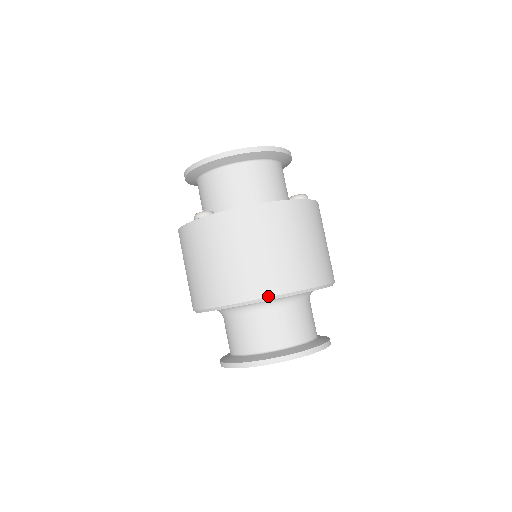
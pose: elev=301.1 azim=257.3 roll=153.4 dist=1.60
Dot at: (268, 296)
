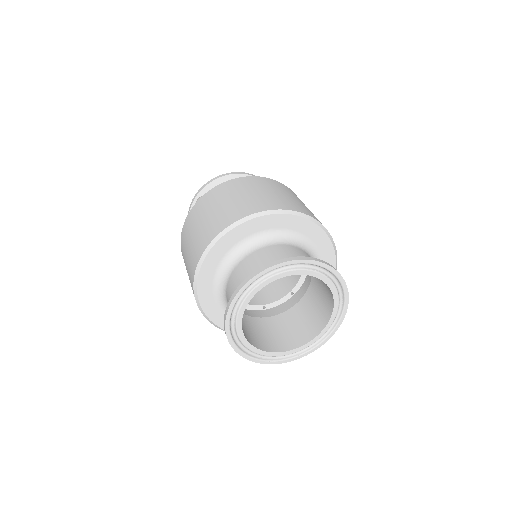
Dot at: (266, 210)
